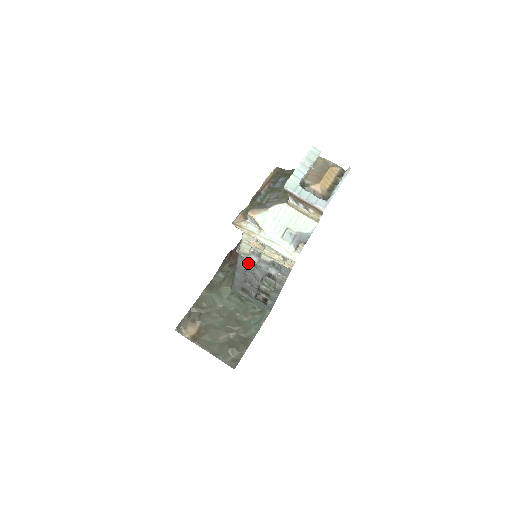
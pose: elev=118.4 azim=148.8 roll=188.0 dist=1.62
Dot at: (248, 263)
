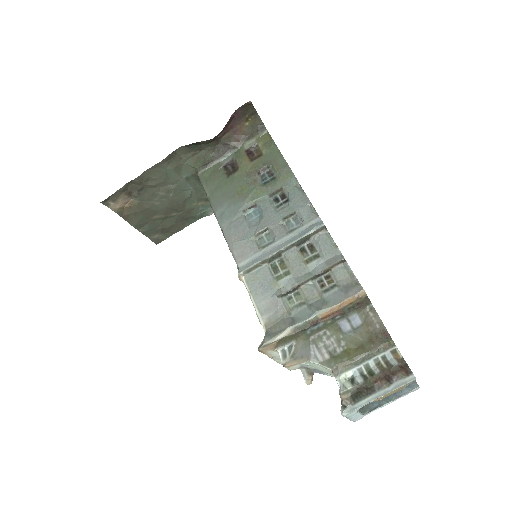
Dot at: occluded
